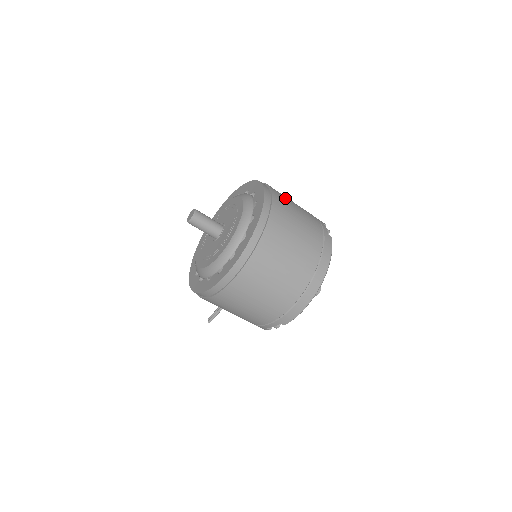
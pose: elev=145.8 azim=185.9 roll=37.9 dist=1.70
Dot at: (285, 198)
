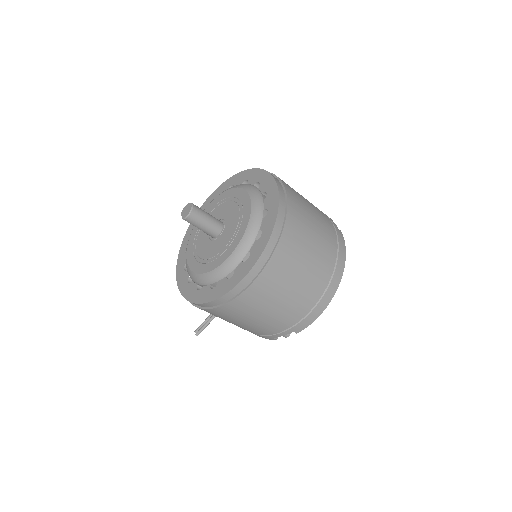
Dot at: (293, 189)
